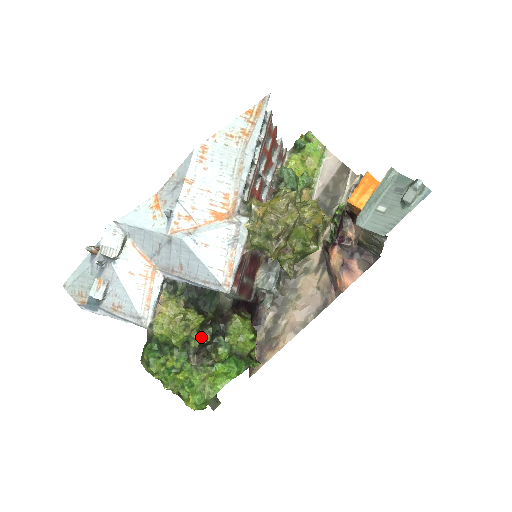
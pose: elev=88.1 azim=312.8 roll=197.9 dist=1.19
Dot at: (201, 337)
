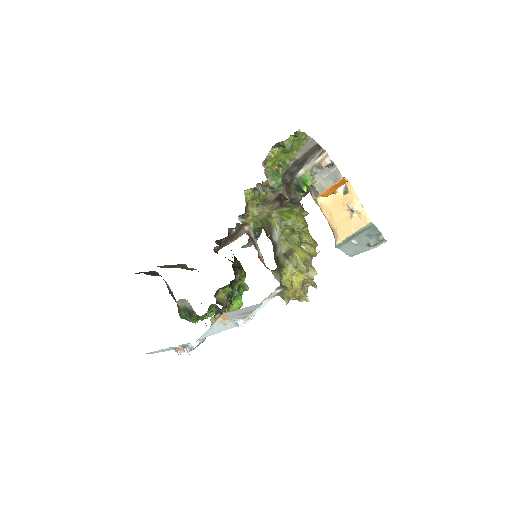
Dot at: occluded
